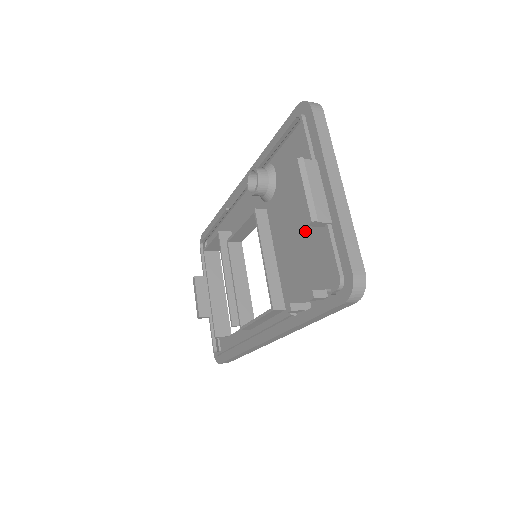
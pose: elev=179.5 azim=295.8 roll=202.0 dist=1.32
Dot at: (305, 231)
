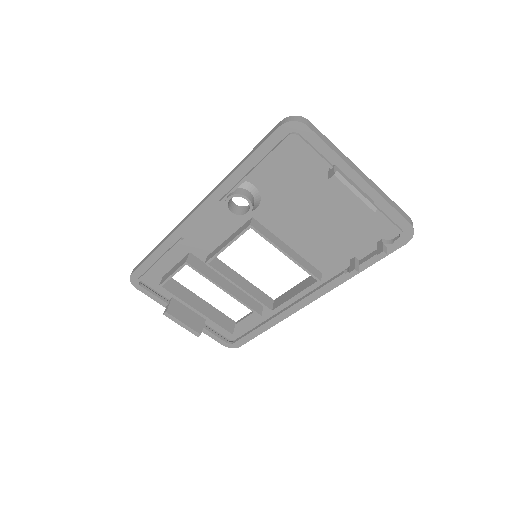
Dot at: (327, 216)
